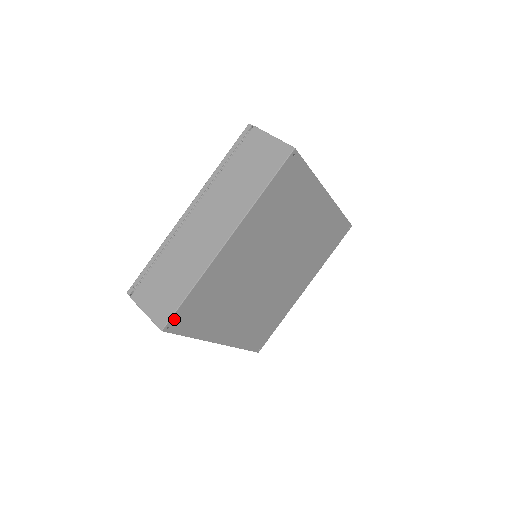
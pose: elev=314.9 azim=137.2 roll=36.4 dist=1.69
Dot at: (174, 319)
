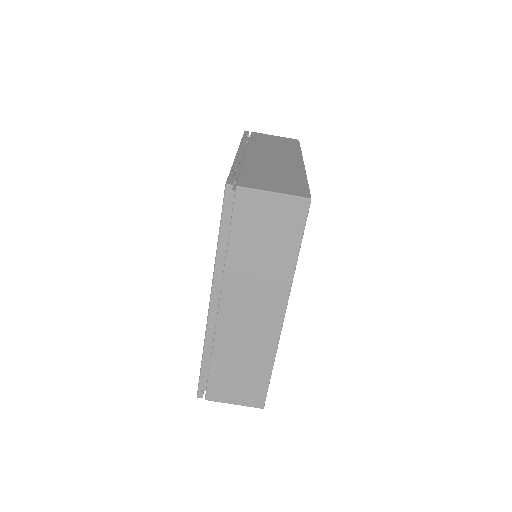
Dot at: occluded
